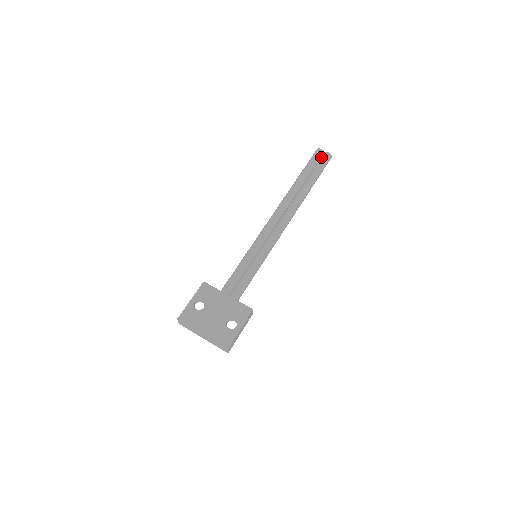
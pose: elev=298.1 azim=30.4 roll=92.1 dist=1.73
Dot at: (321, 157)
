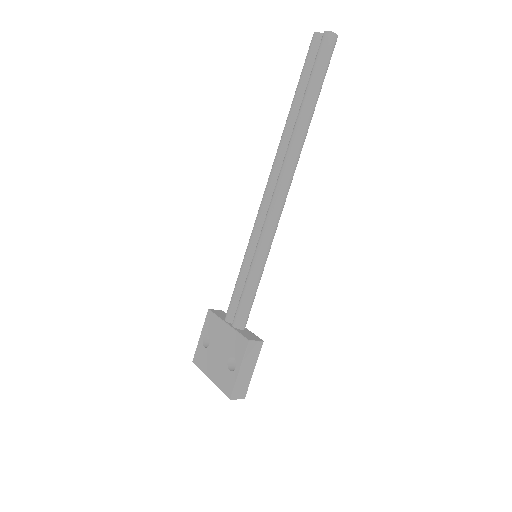
Dot at: (319, 46)
